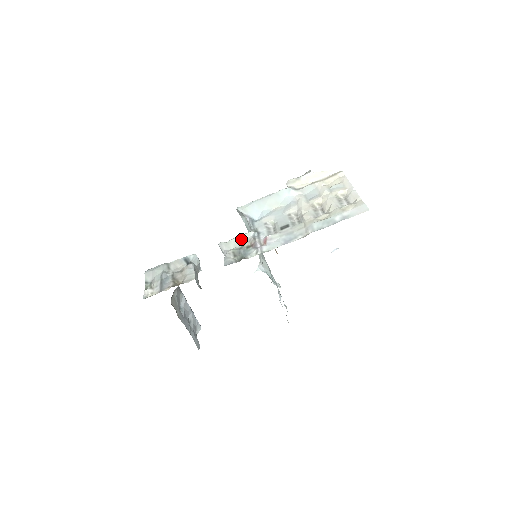
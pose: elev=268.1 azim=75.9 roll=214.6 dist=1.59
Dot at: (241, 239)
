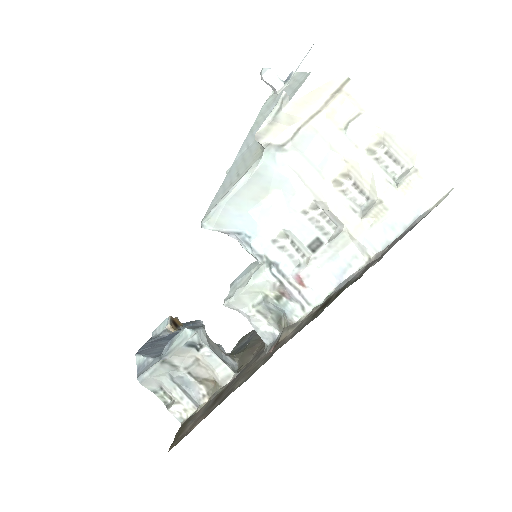
Dot at: (256, 287)
